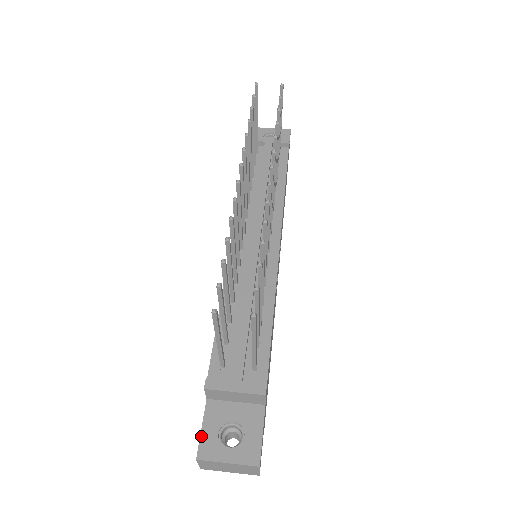
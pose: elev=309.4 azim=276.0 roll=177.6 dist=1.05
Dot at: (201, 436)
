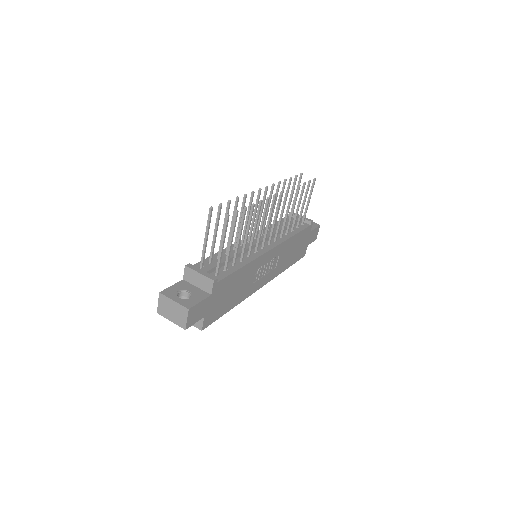
Dot at: (169, 287)
